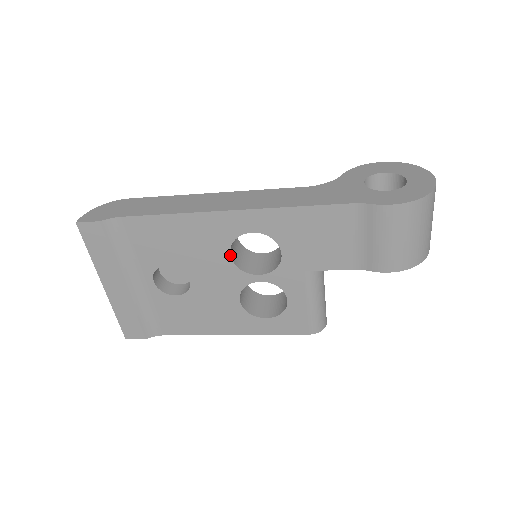
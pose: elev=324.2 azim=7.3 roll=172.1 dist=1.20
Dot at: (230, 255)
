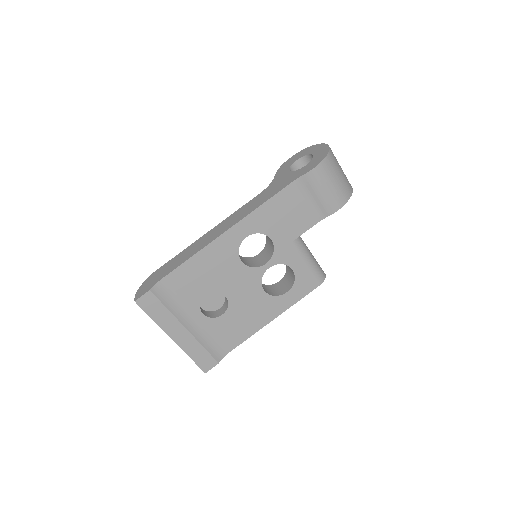
Dot at: (241, 261)
